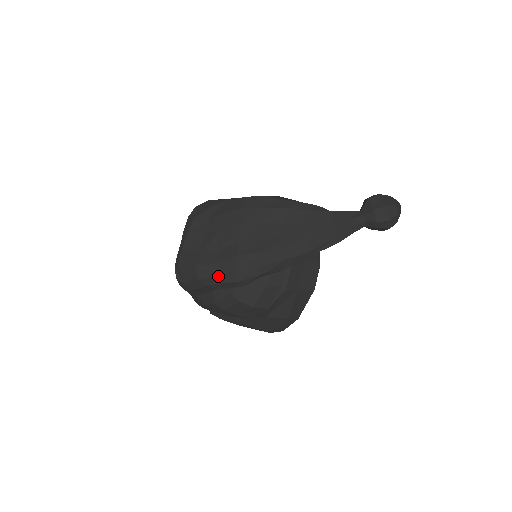
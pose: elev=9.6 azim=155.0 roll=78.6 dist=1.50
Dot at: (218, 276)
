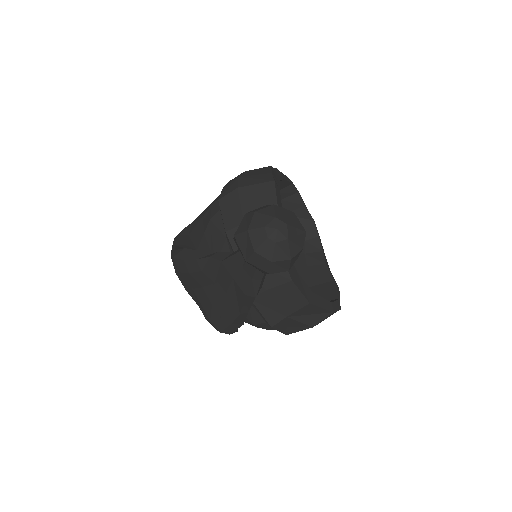
Dot at: occluded
